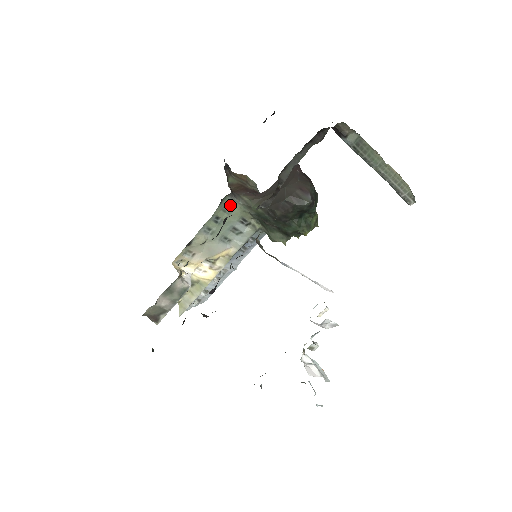
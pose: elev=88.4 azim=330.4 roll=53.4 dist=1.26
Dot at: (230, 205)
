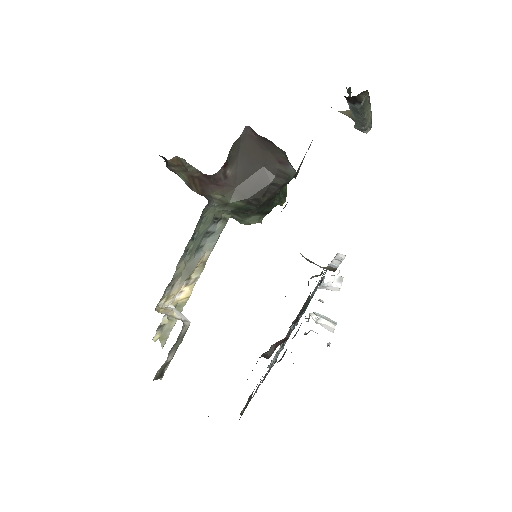
Dot at: (205, 213)
